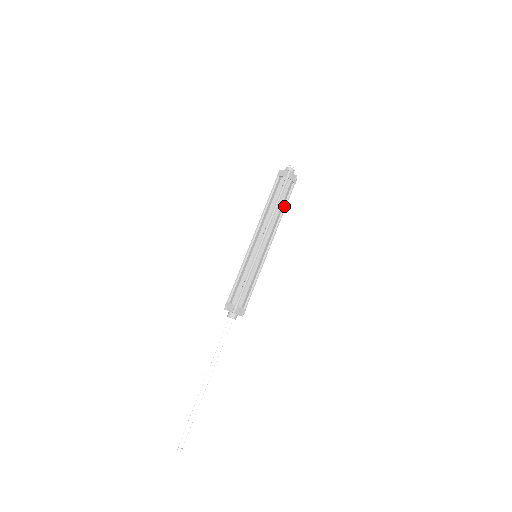
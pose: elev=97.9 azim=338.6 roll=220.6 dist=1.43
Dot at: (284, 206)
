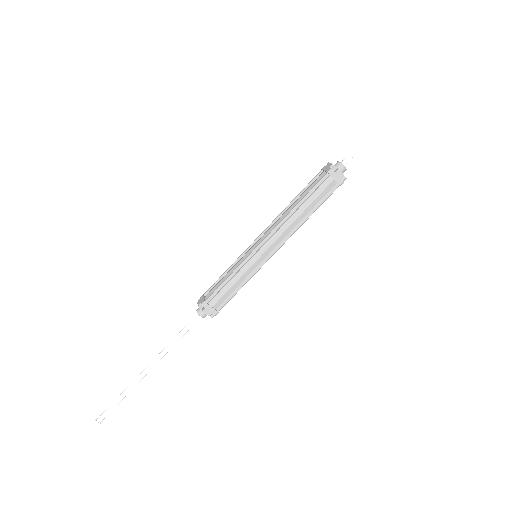
Dot at: (313, 208)
